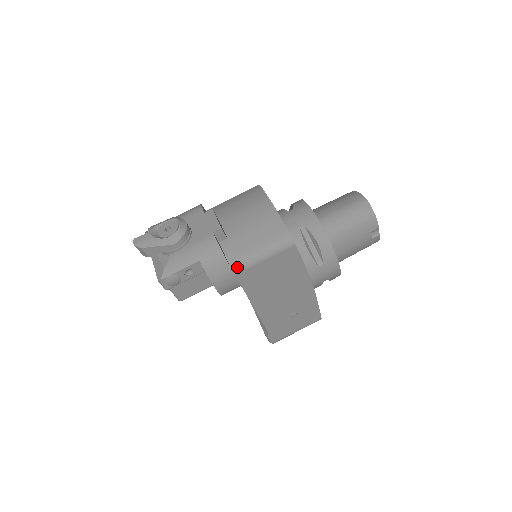
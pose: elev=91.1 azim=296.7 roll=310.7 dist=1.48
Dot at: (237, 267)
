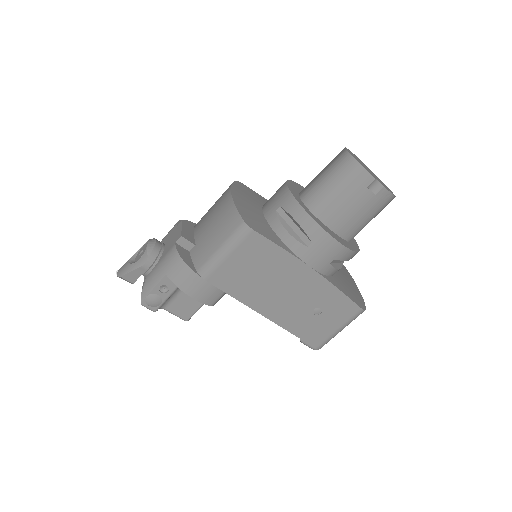
Dot at: (203, 271)
